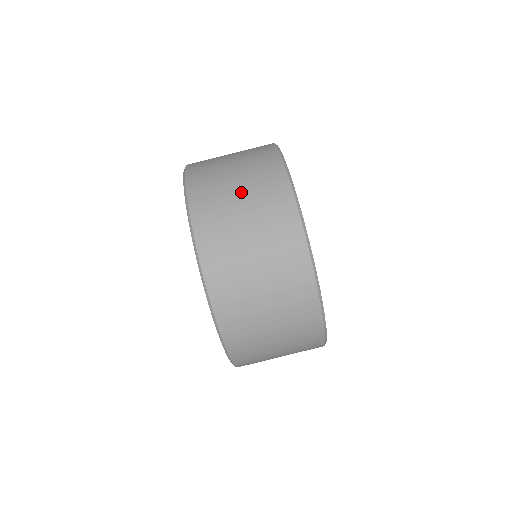
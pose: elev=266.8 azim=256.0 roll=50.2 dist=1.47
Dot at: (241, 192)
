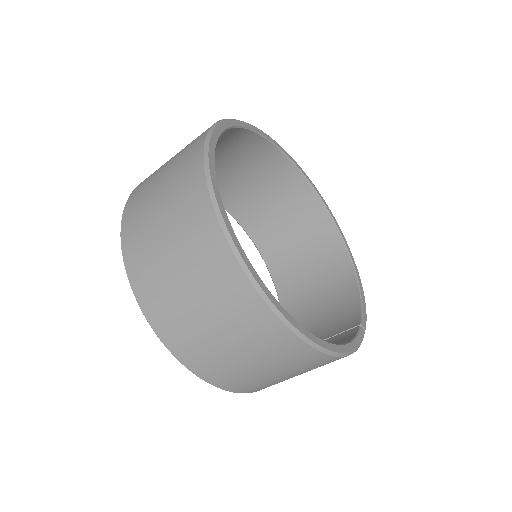
Dot at: (235, 347)
